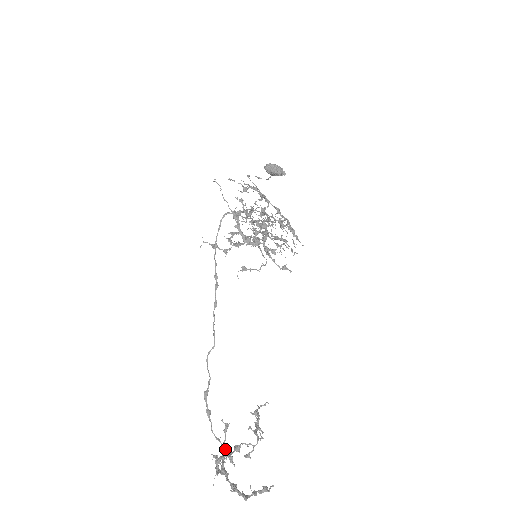
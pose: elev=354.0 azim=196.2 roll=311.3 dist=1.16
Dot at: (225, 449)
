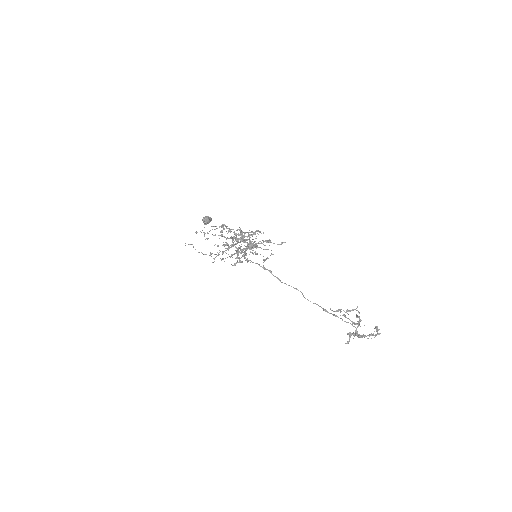
Dot at: occluded
